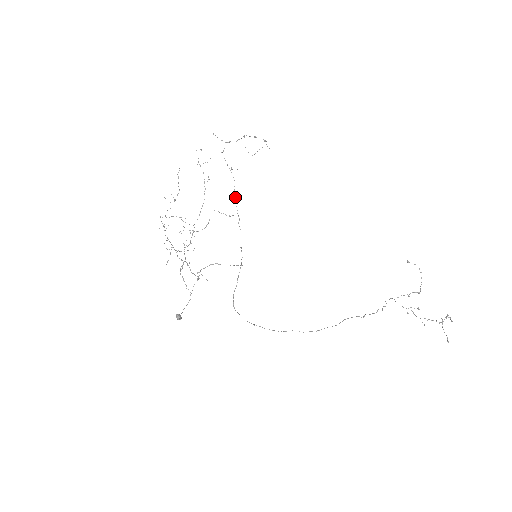
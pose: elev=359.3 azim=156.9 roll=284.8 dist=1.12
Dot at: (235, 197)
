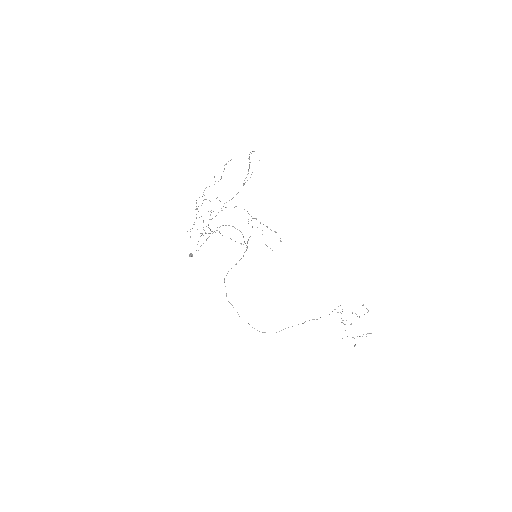
Dot at: (247, 242)
